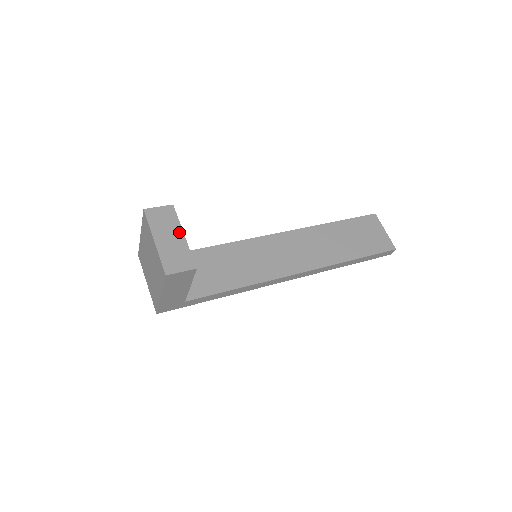
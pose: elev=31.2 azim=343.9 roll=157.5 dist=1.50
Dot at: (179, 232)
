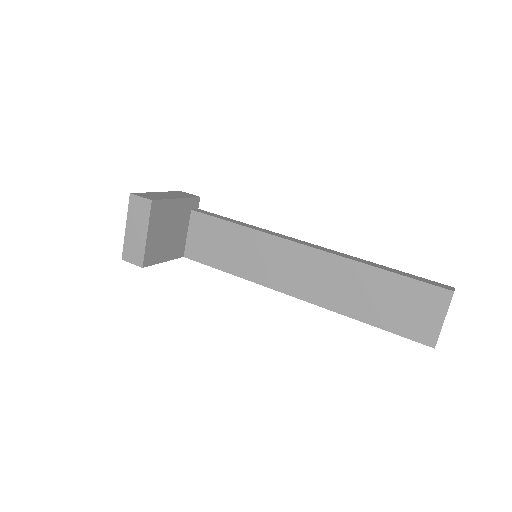
Dot at: (145, 229)
